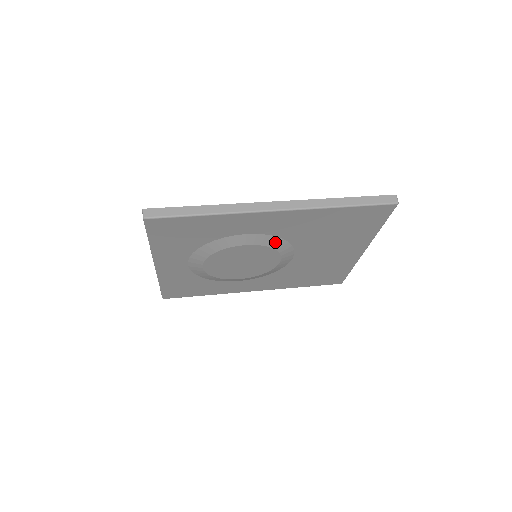
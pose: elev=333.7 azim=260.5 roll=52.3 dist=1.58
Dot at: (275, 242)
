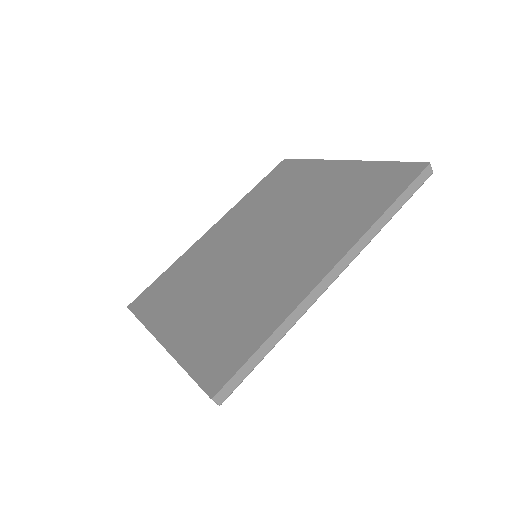
Dot at: occluded
